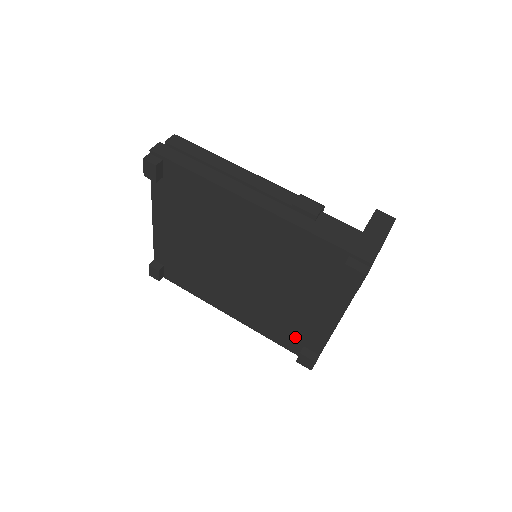
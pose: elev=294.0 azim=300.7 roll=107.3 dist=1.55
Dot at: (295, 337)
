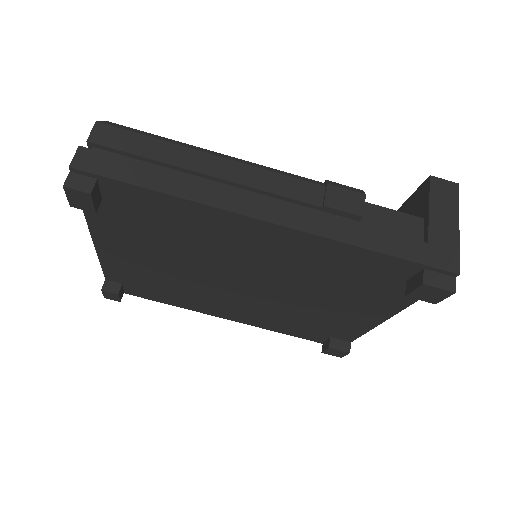
Dot at: (319, 331)
